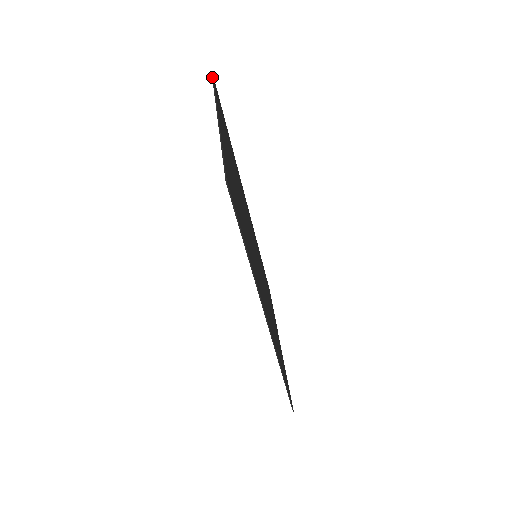
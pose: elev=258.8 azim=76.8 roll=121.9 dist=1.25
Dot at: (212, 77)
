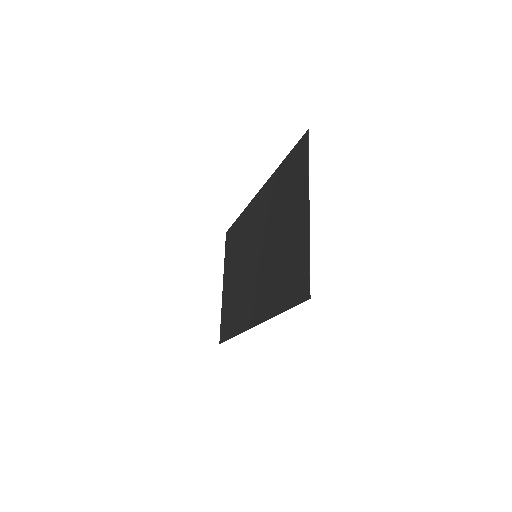
Dot at: (308, 139)
